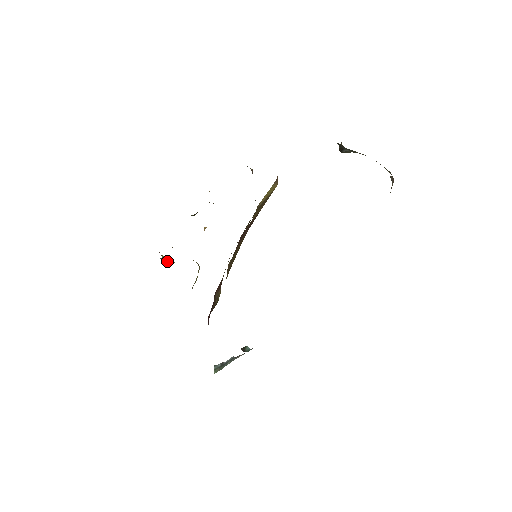
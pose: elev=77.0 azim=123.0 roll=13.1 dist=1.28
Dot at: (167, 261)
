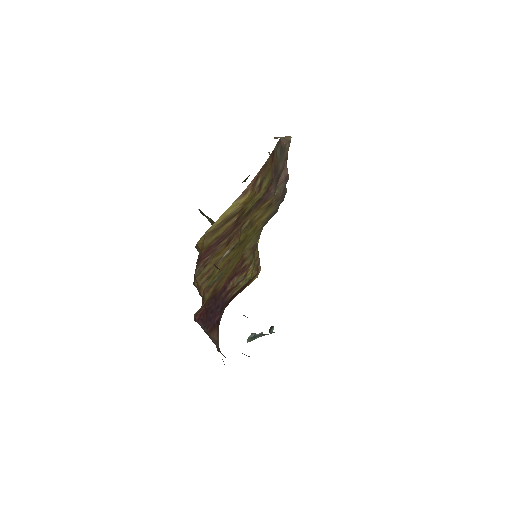
Dot at: occluded
